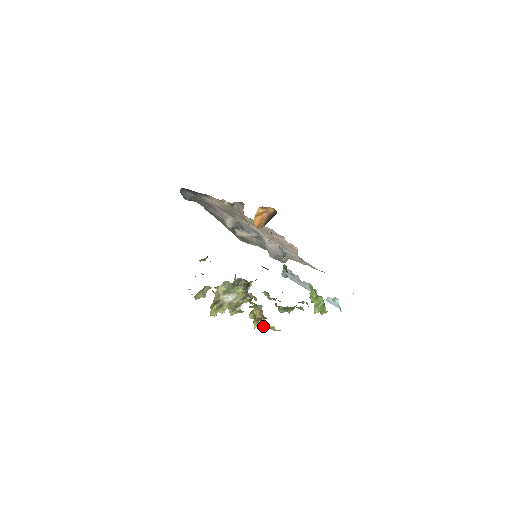
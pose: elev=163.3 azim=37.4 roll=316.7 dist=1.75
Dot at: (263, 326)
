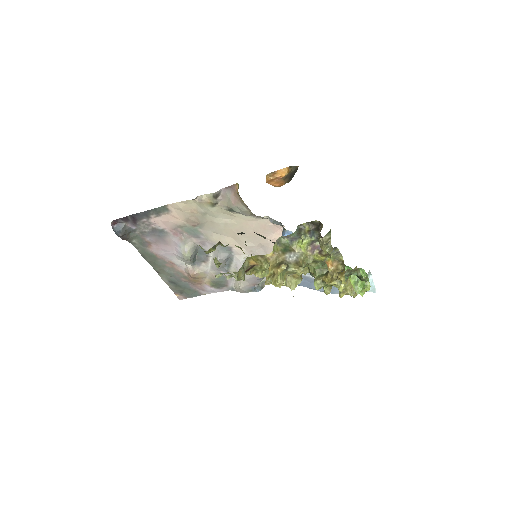
Dot at: (344, 284)
